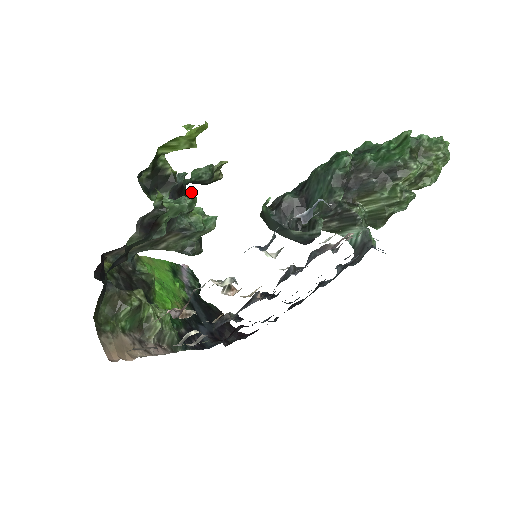
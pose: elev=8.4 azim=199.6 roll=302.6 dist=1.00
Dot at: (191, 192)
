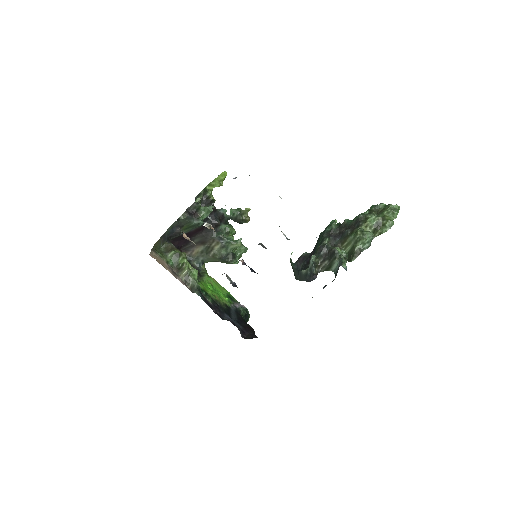
Dot at: (232, 226)
